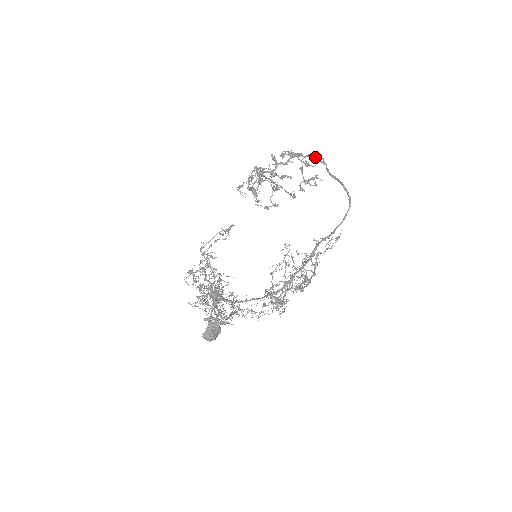
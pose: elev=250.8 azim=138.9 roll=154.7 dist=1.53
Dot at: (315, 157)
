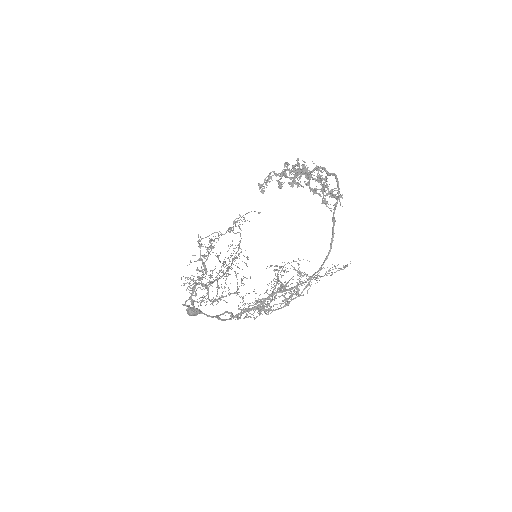
Dot at: (336, 180)
